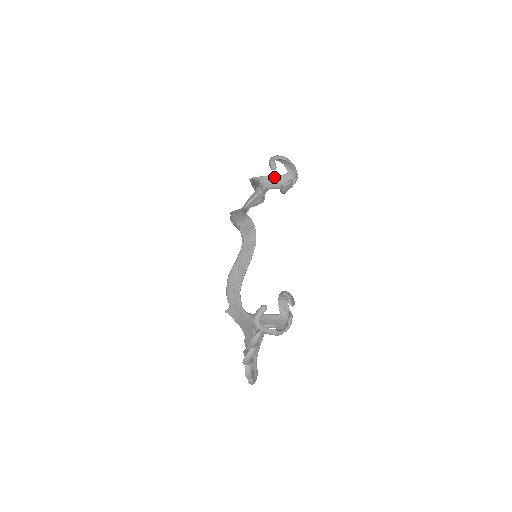
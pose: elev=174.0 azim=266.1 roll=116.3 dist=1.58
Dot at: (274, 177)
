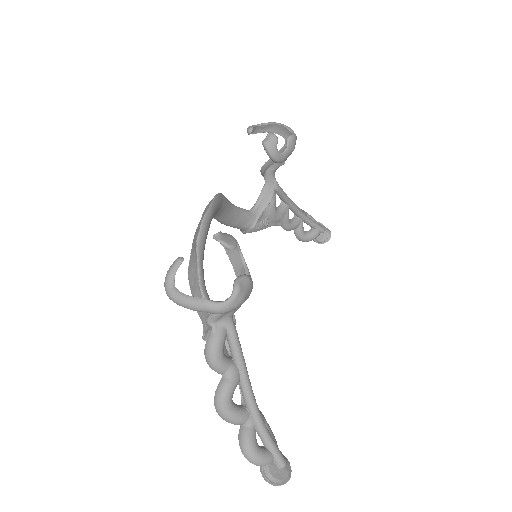
Dot at: occluded
